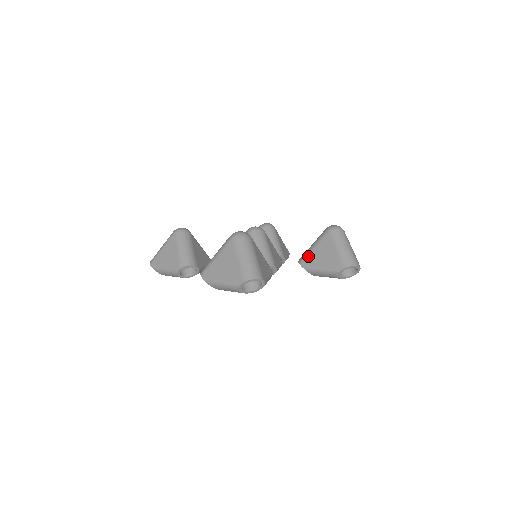
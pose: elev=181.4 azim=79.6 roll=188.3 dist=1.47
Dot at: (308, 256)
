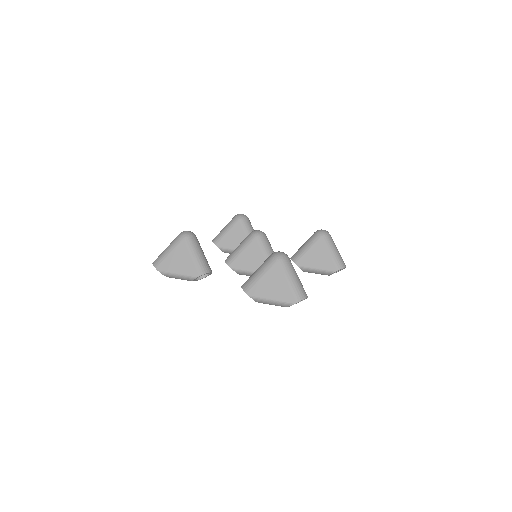
Dot at: (303, 257)
